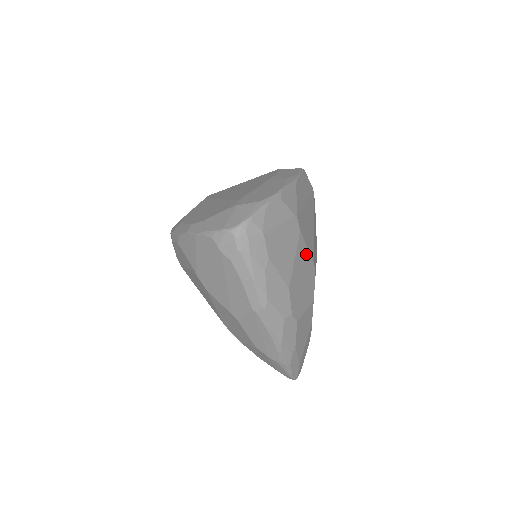
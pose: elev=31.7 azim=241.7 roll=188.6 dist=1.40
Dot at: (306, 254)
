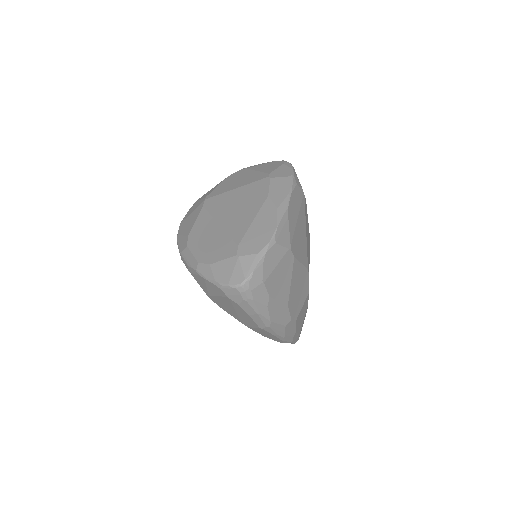
Dot at: (300, 268)
